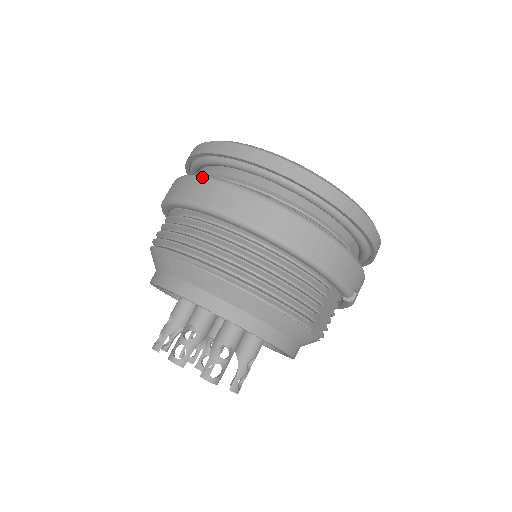
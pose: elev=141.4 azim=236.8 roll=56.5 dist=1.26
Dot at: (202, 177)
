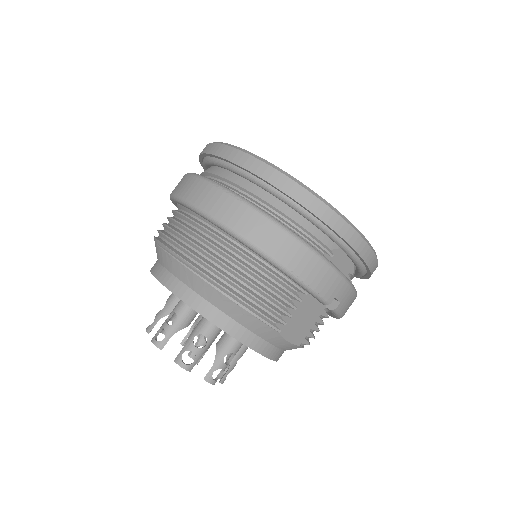
Dot at: (193, 175)
